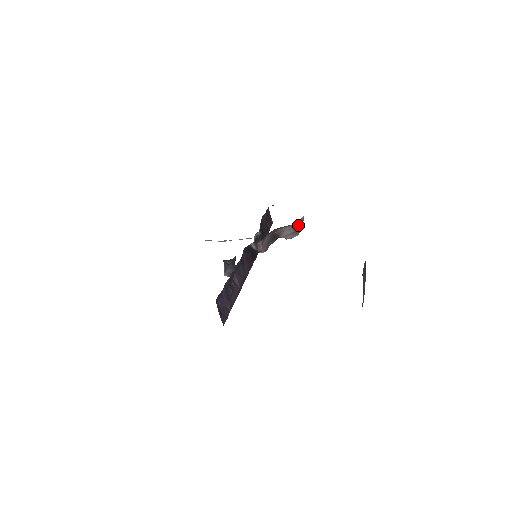
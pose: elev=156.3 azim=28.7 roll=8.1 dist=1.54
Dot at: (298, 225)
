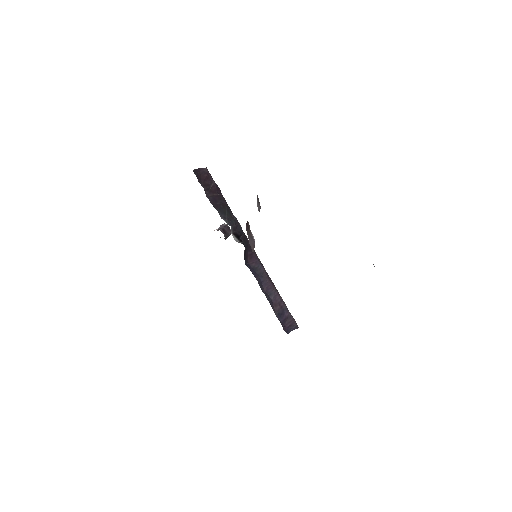
Dot at: (259, 211)
